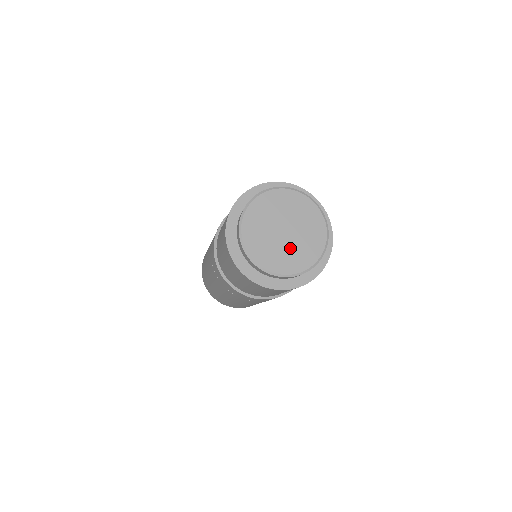
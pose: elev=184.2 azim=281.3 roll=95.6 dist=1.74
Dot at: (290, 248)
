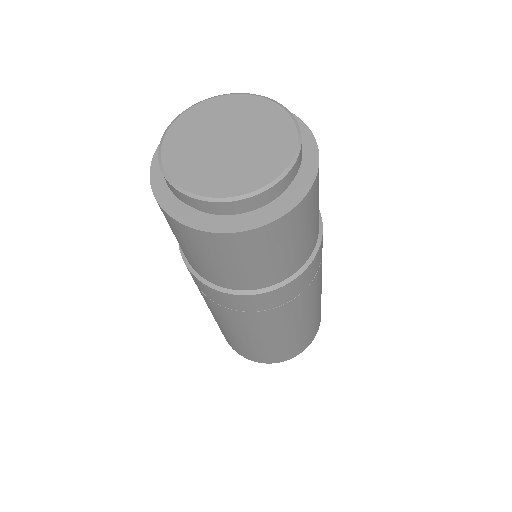
Dot at: (233, 162)
